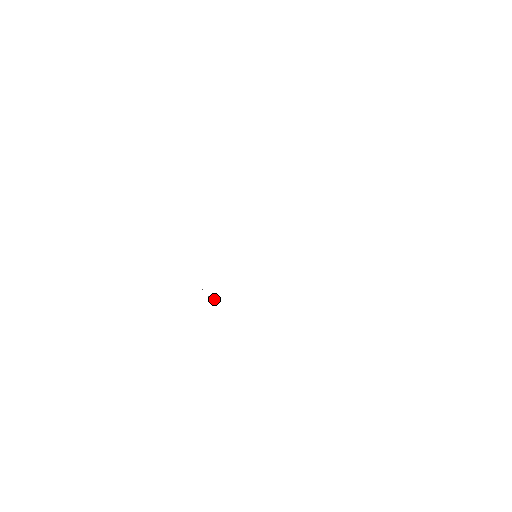
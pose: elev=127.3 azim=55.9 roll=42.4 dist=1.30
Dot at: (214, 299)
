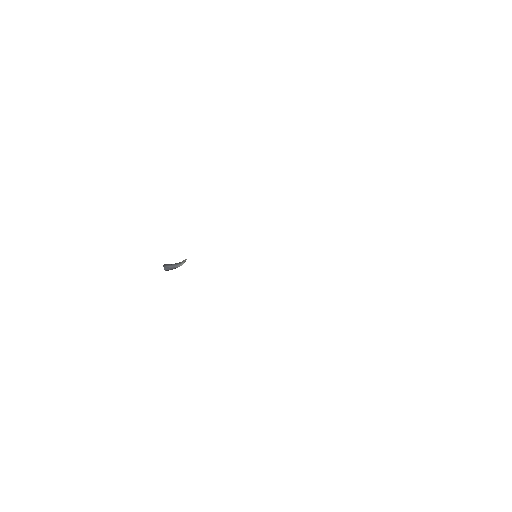
Dot at: occluded
